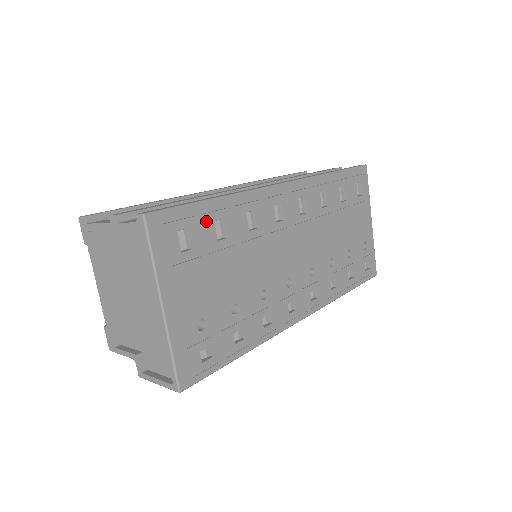
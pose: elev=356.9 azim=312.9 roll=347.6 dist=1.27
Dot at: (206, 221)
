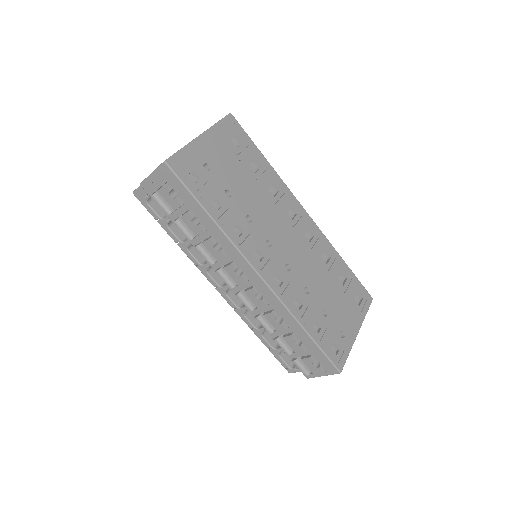
Dot at: (252, 153)
